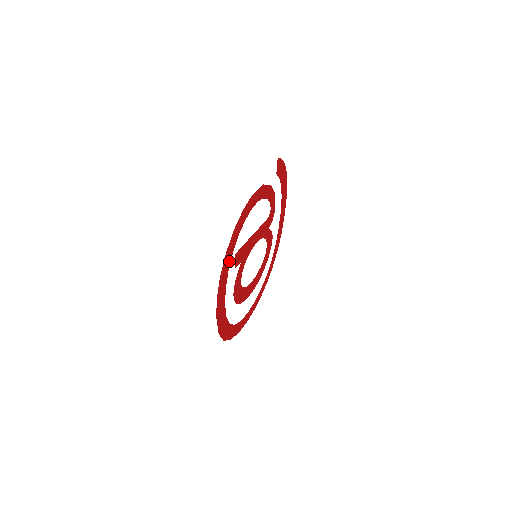
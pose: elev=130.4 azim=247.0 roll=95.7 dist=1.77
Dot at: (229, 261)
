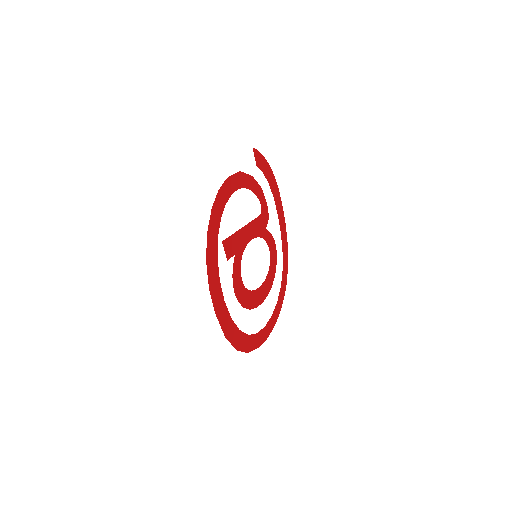
Dot at: (215, 247)
